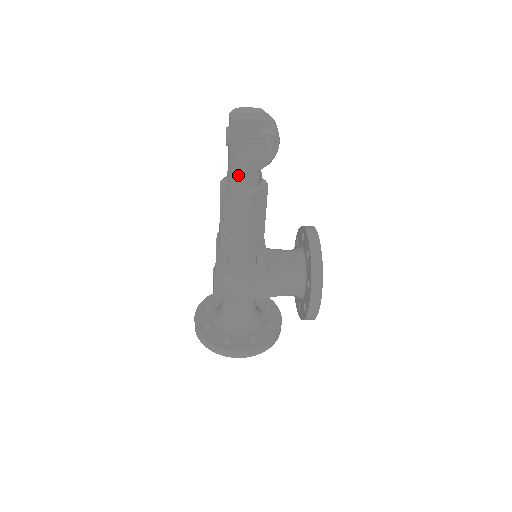
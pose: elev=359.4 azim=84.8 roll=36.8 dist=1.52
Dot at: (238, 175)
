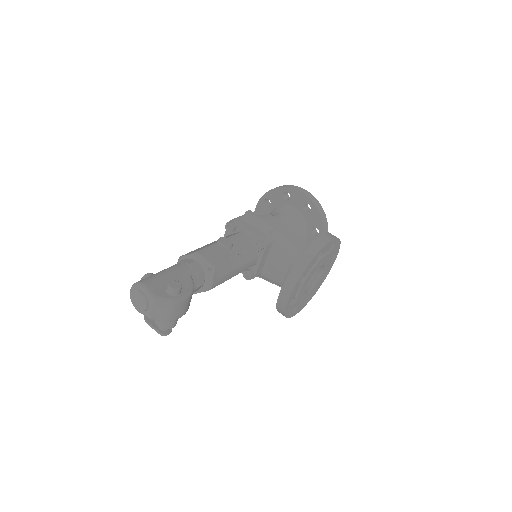
Dot at: occluded
